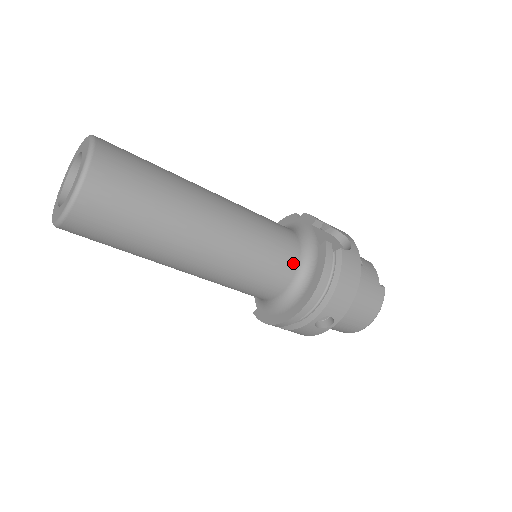
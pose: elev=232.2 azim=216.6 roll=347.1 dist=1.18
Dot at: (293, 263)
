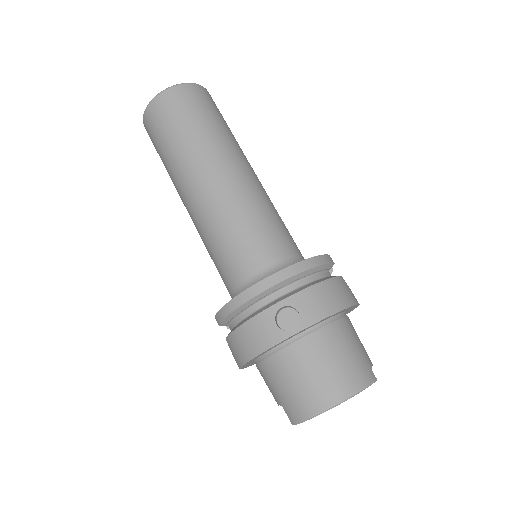
Dot at: (288, 251)
